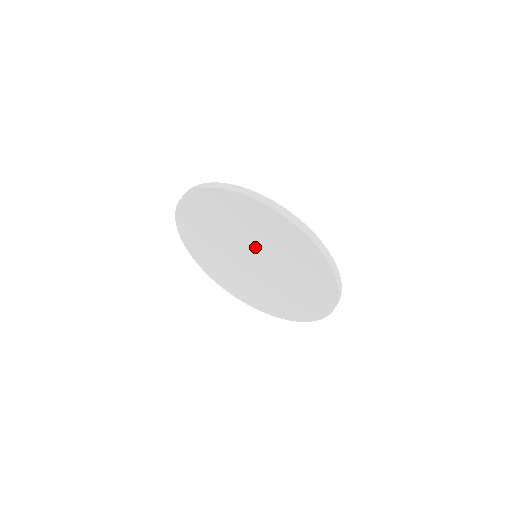
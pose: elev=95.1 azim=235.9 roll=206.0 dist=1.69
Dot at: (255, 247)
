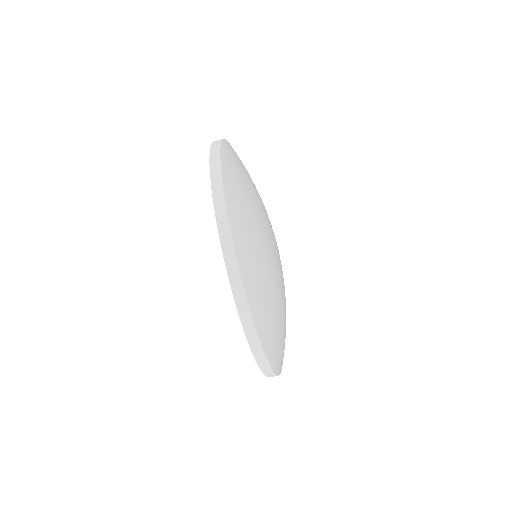
Dot at: occluded
